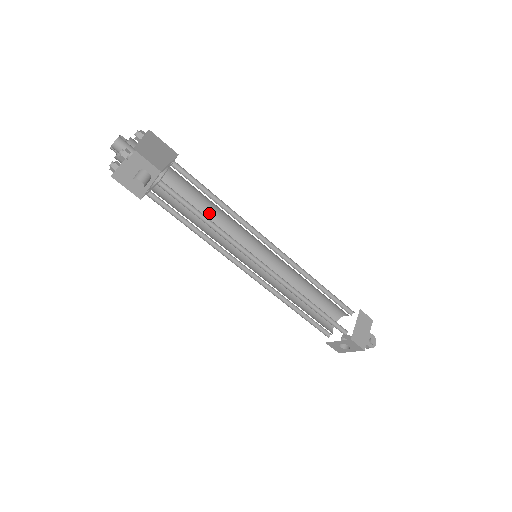
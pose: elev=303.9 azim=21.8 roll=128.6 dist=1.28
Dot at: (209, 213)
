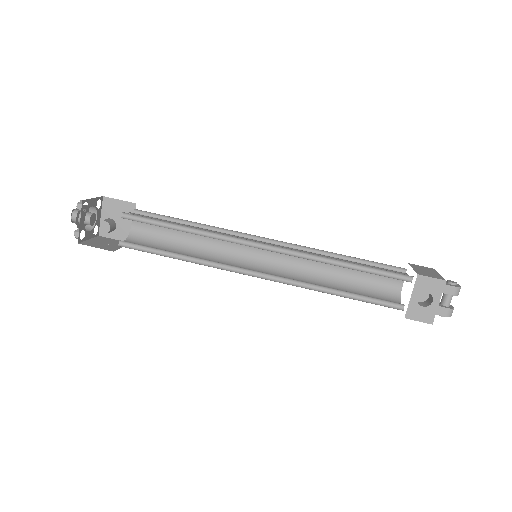
Dot at: (190, 248)
